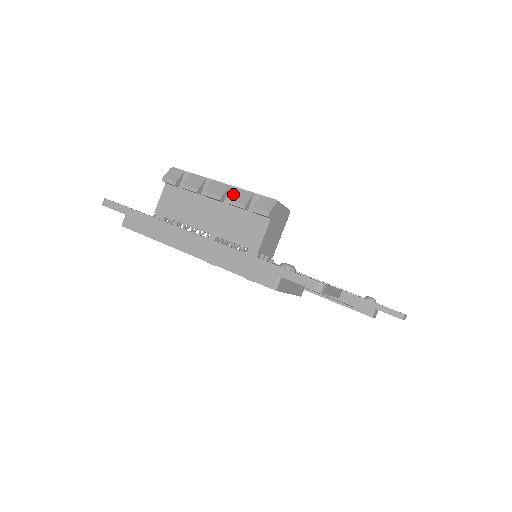
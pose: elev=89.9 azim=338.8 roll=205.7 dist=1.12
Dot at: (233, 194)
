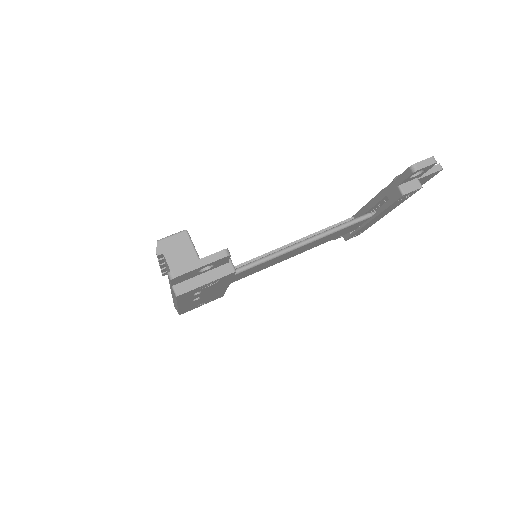
Dot at: occluded
